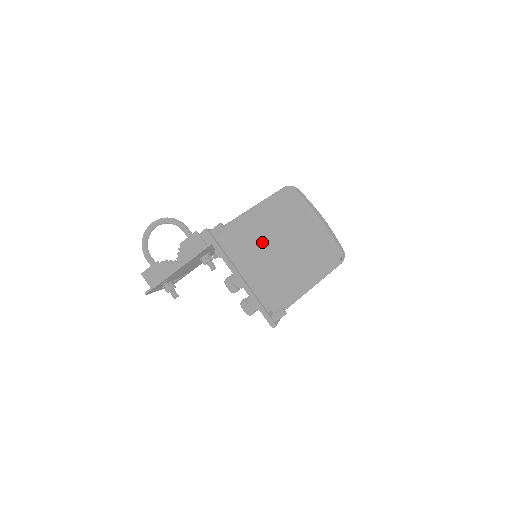
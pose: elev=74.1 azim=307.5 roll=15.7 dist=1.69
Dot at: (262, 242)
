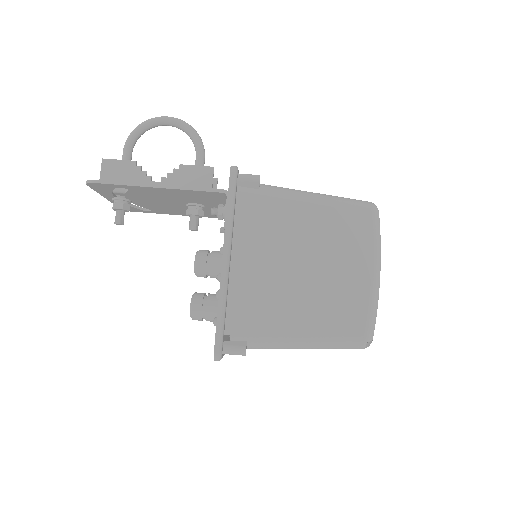
Dot at: (291, 241)
